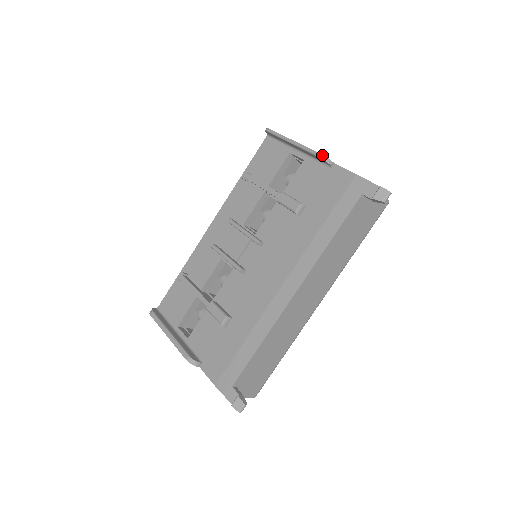
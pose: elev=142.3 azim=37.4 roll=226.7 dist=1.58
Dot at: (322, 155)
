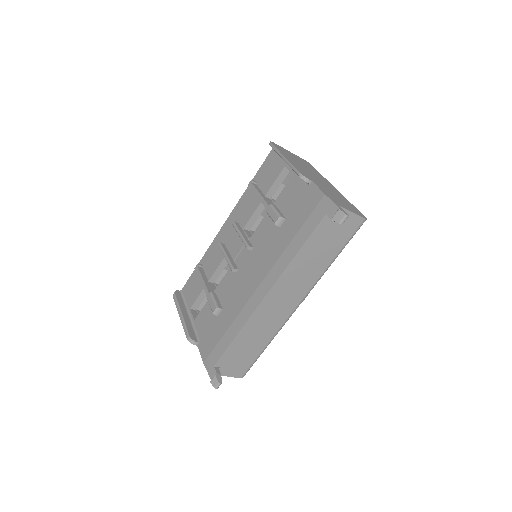
Dot at: (300, 174)
